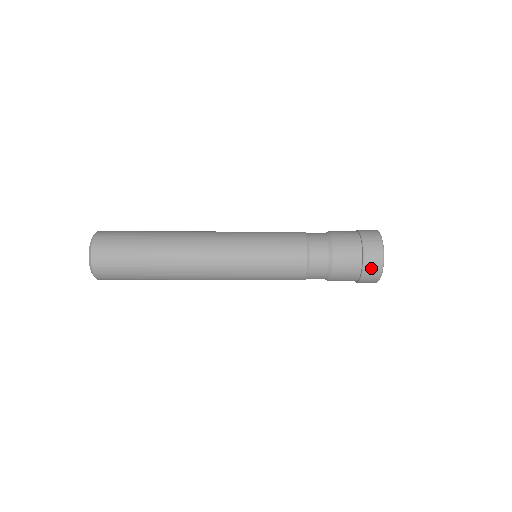
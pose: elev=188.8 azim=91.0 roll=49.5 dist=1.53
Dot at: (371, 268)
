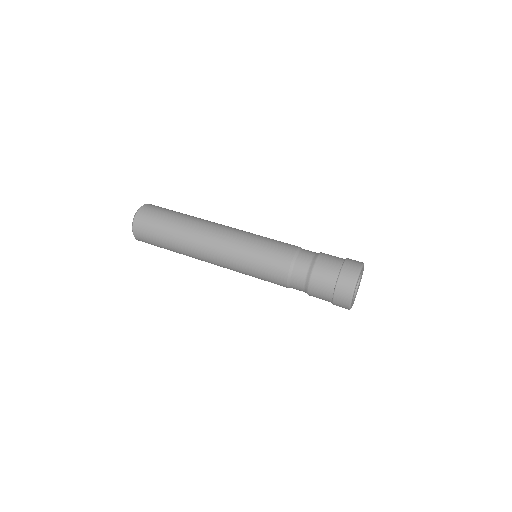
Dot at: (339, 304)
